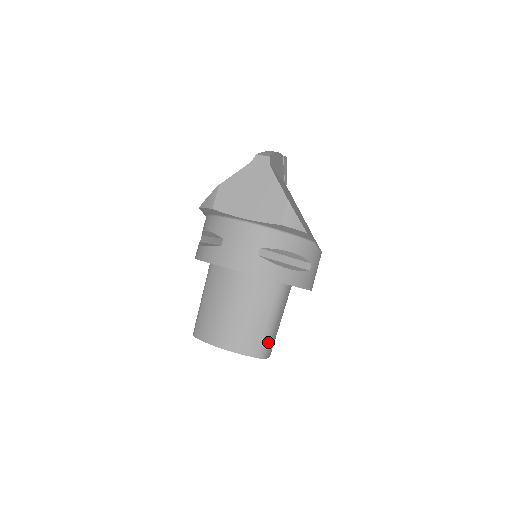
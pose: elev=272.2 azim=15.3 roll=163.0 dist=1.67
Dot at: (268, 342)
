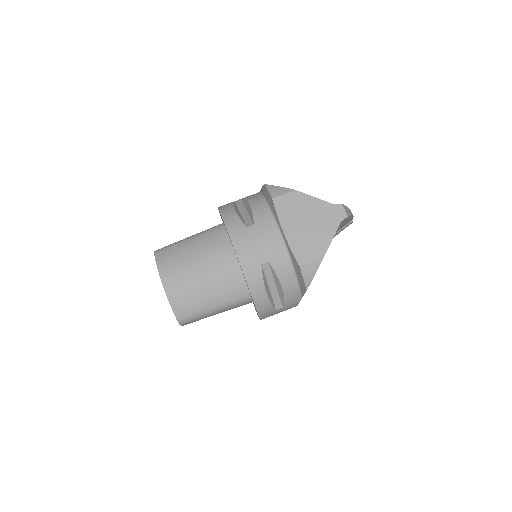
Dot at: (195, 318)
